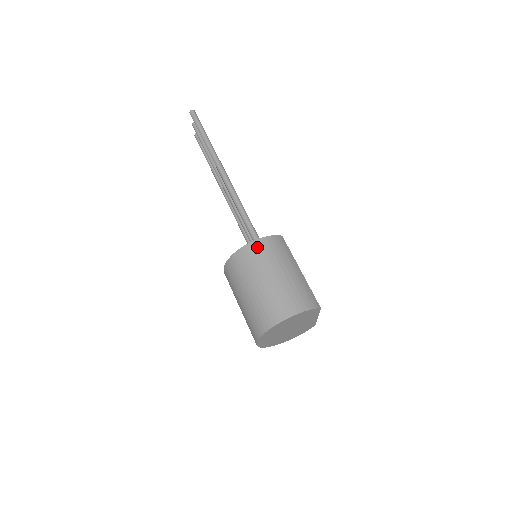
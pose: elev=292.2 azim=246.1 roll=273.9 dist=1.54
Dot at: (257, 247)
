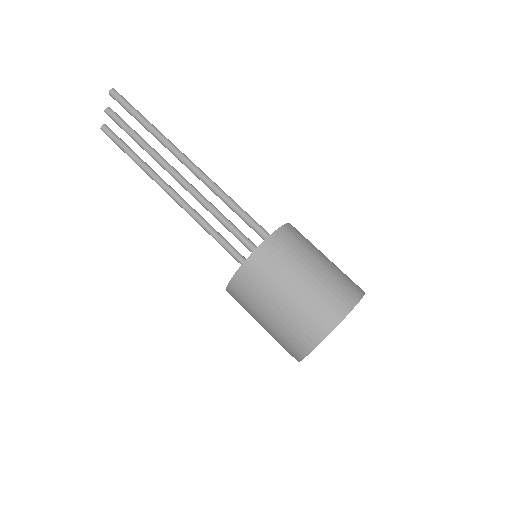
Dot at: (286, 234)
